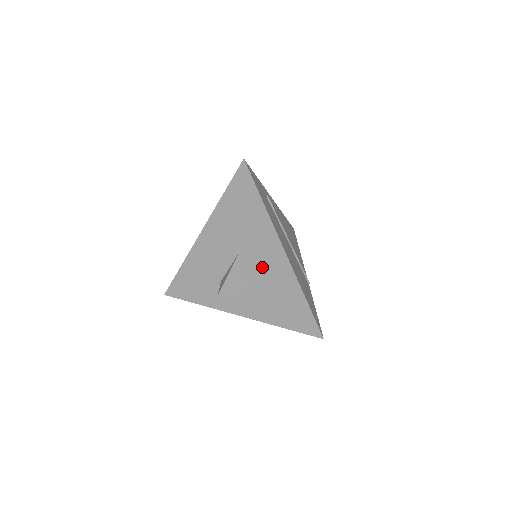
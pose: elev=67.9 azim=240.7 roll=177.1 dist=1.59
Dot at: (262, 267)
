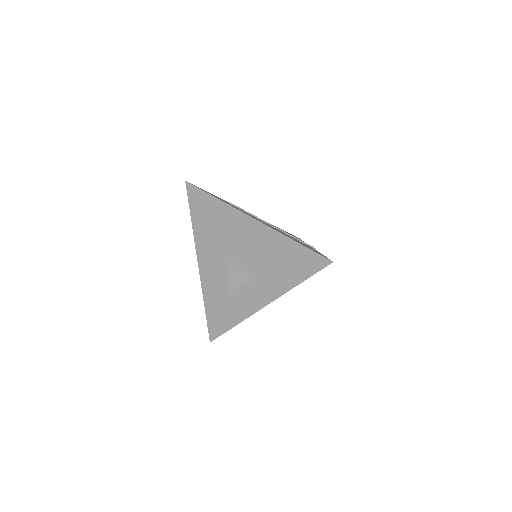
Dot at: (250, 247)
